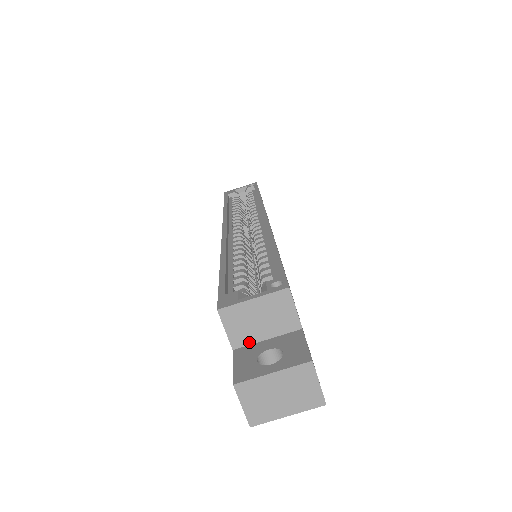
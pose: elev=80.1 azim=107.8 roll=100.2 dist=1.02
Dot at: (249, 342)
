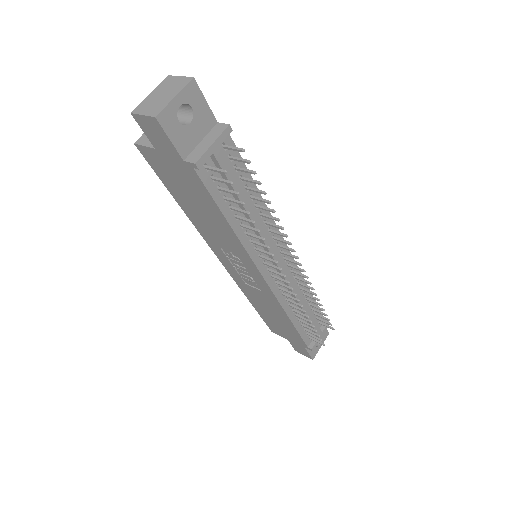
Dot at: occluded
